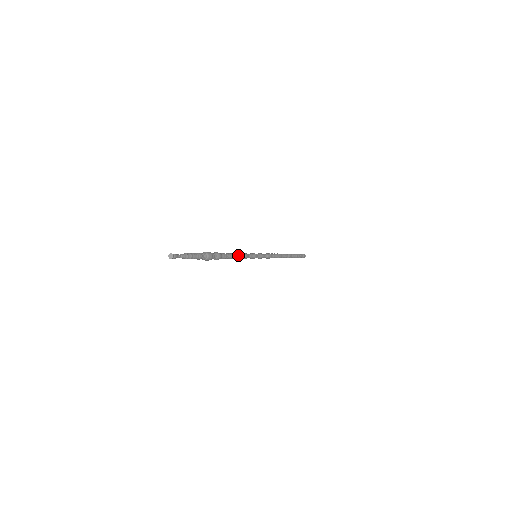
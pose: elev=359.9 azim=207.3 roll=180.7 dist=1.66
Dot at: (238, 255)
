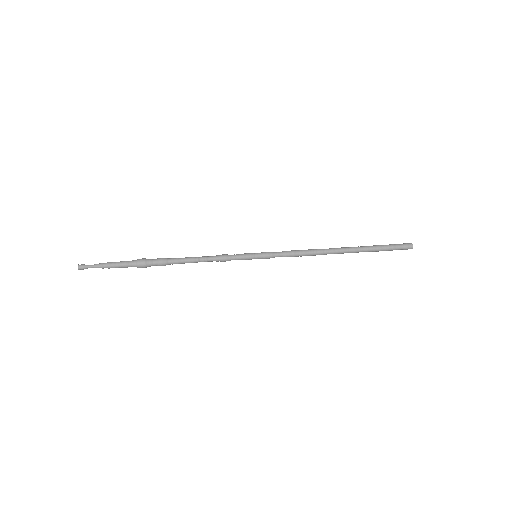
Dot at: (206, 257)
